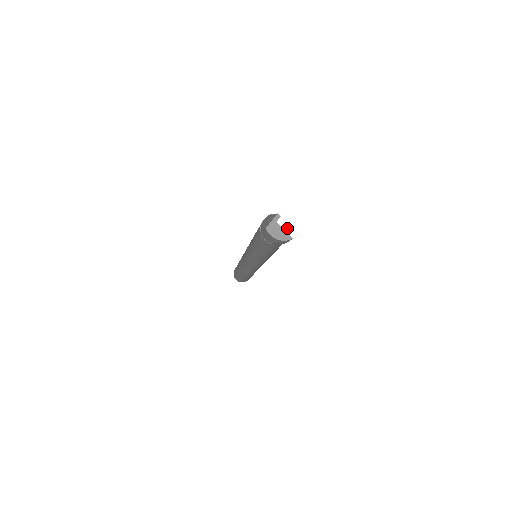
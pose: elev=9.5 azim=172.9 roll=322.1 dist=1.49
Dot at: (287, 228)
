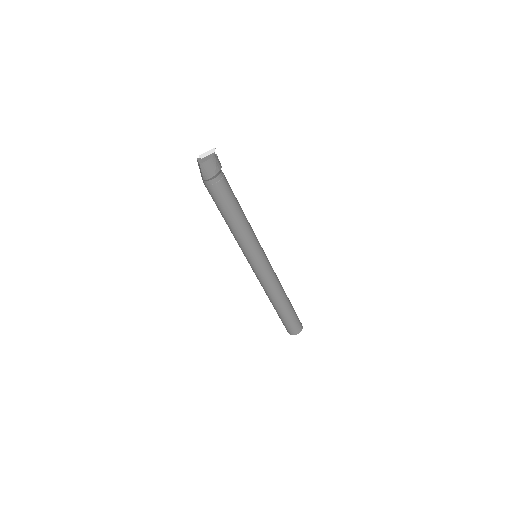
Dot at: (207, 154)
